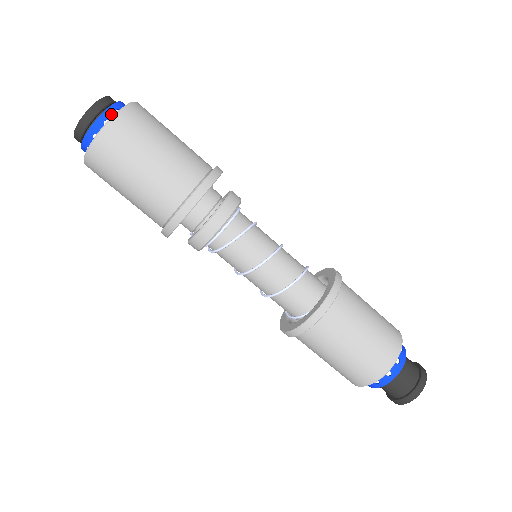
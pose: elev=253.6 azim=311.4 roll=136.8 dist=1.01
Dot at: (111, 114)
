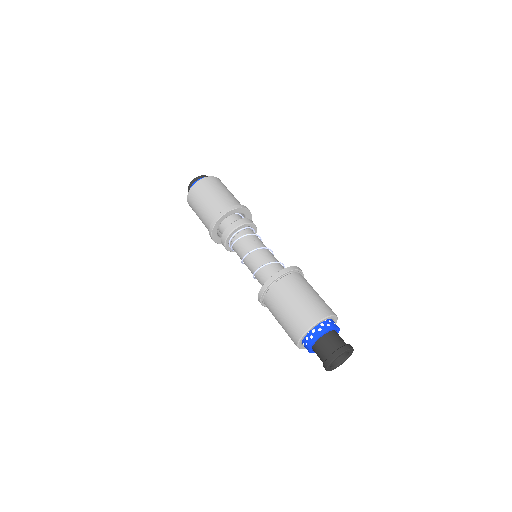
Dot at: occluded
